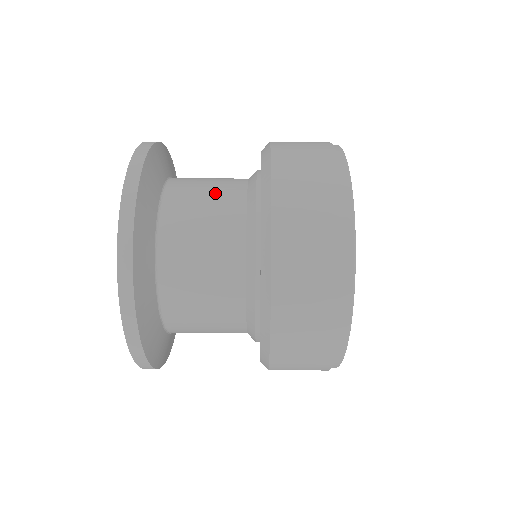
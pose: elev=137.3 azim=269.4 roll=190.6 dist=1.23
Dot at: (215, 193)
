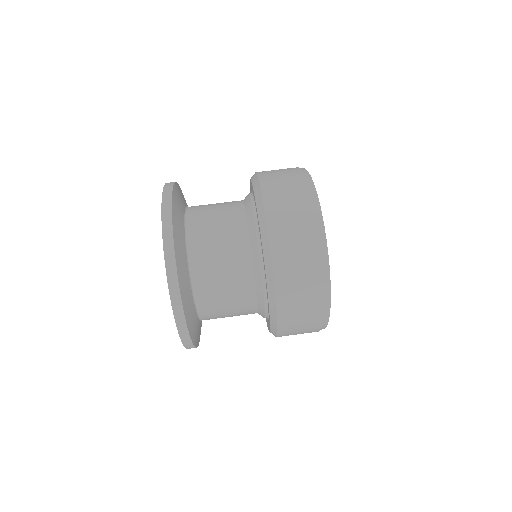
Dot at: (225, 240)
